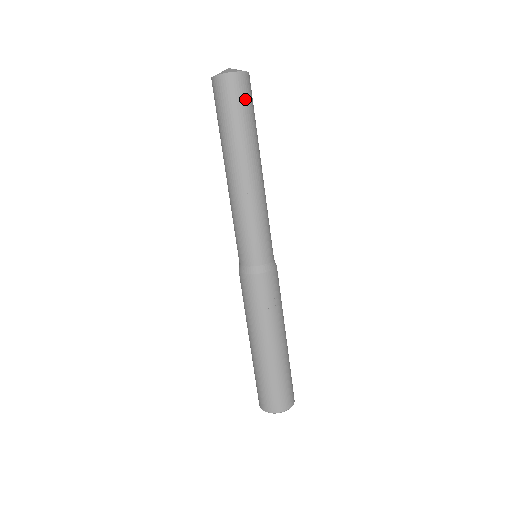
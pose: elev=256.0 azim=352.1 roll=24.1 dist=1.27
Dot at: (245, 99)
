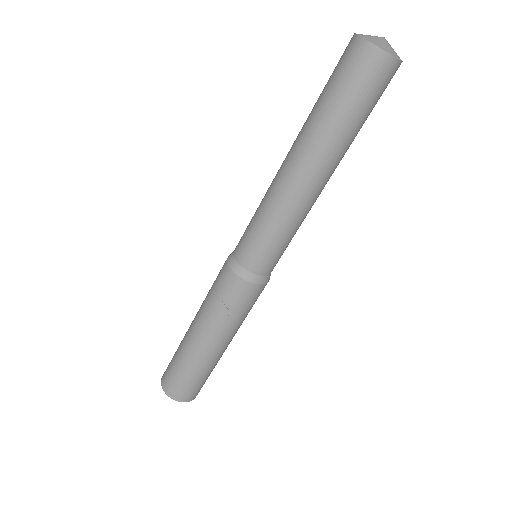
Dot at: (364, 88)
